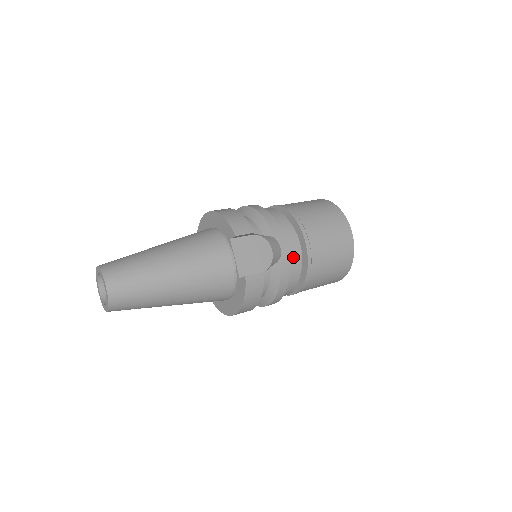
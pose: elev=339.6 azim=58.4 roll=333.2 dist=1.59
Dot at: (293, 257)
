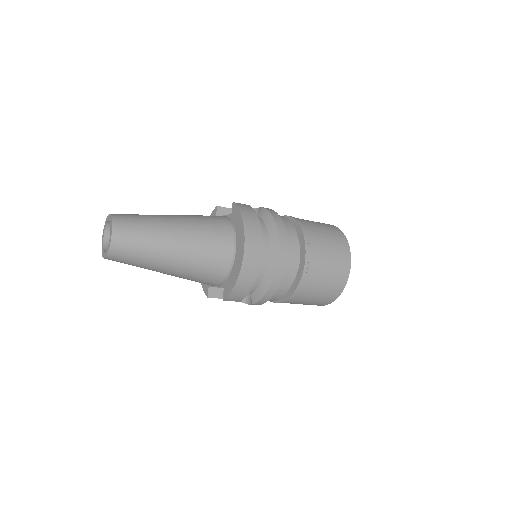
Dot at: occluded
